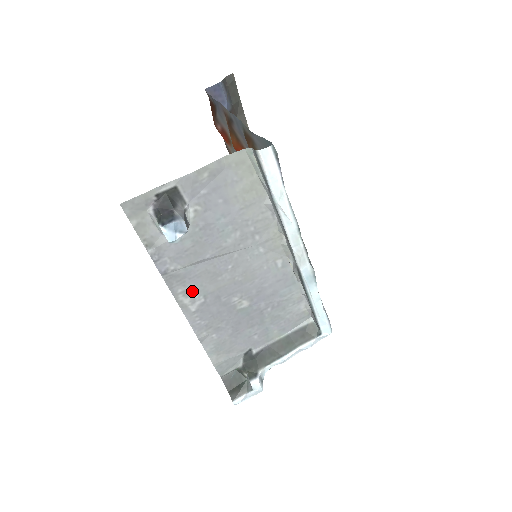
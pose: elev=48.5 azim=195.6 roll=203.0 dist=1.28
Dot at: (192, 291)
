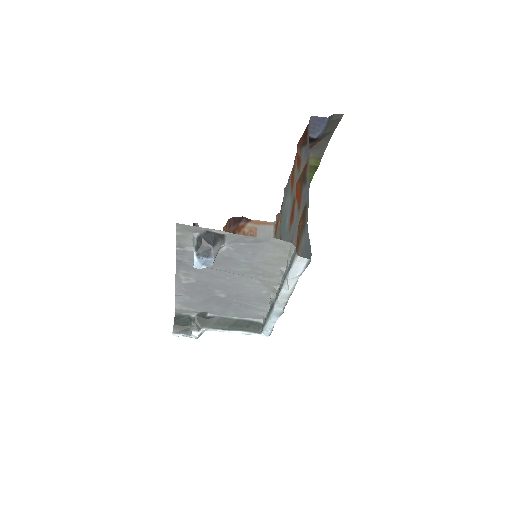
Dot at: (191, 275)
